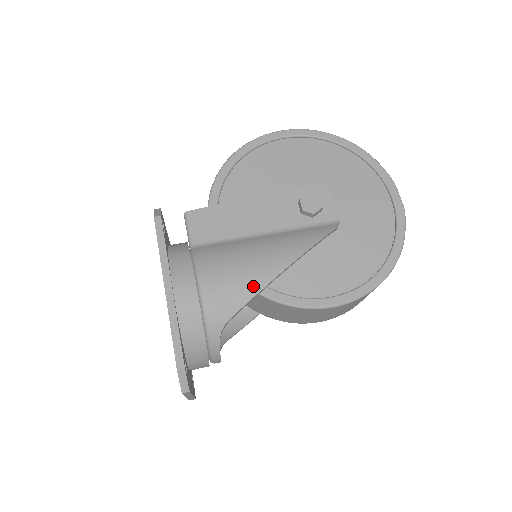
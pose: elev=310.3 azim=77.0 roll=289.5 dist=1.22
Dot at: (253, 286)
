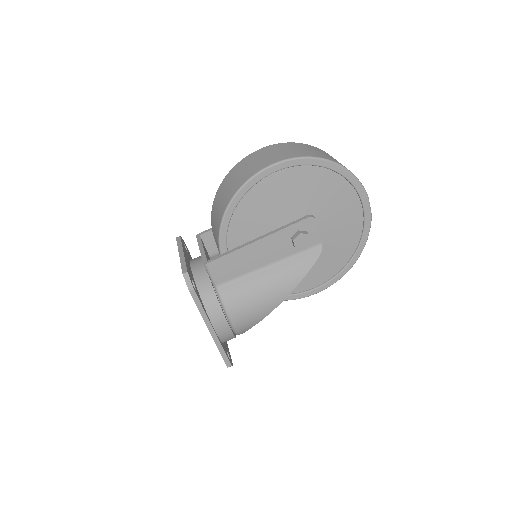
Dot at: (265, 313)
